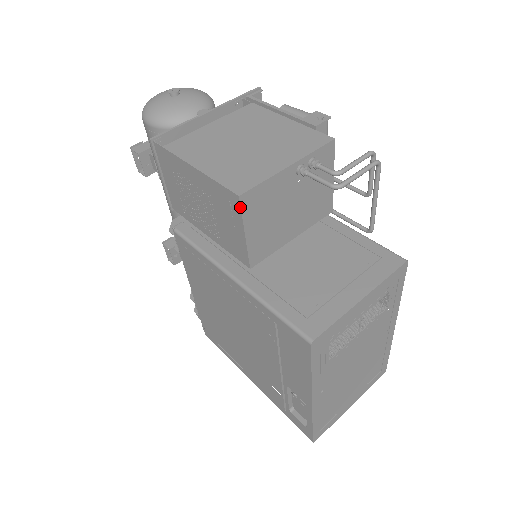
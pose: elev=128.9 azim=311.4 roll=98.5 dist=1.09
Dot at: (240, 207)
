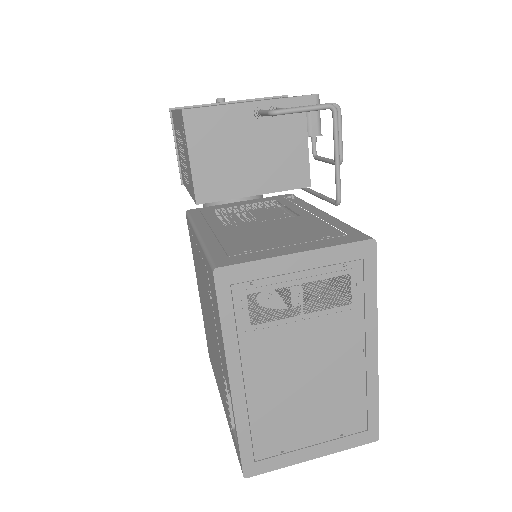
Dot at: (183, 123)
